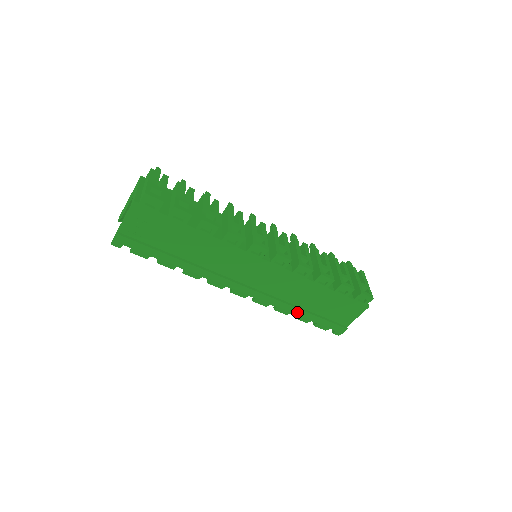
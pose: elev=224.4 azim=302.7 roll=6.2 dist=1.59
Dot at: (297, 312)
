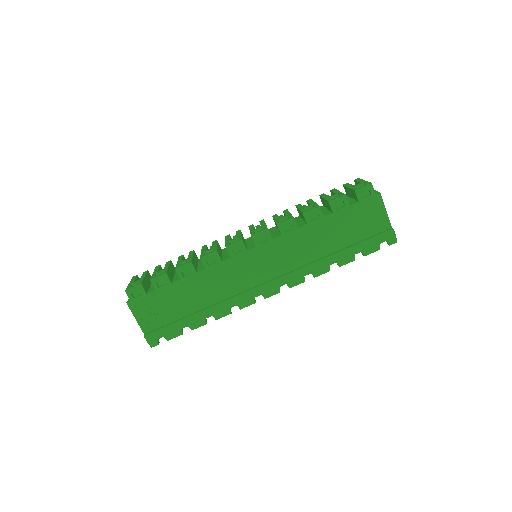
Dot at: (332, 260)
